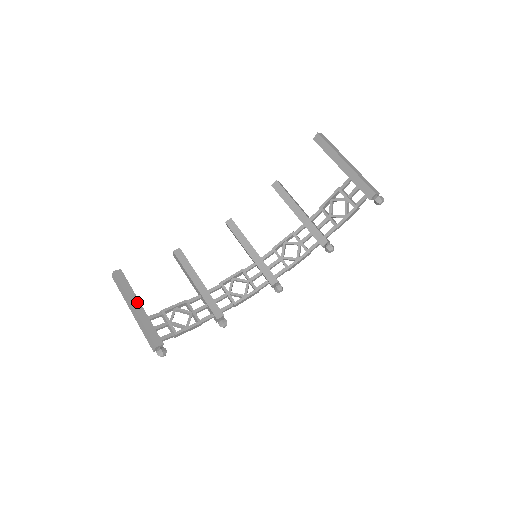
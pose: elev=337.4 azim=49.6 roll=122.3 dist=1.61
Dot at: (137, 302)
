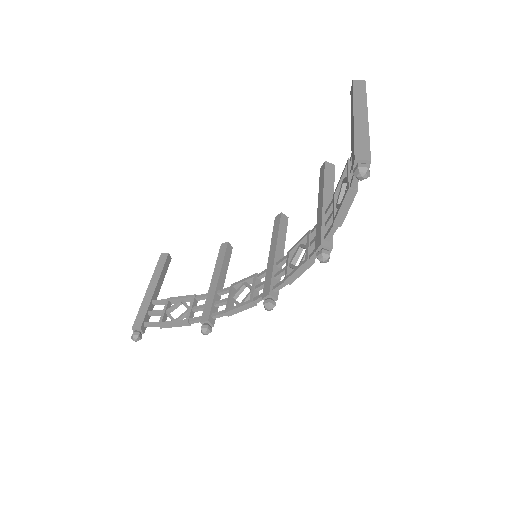
Dot at: (154, 284)
